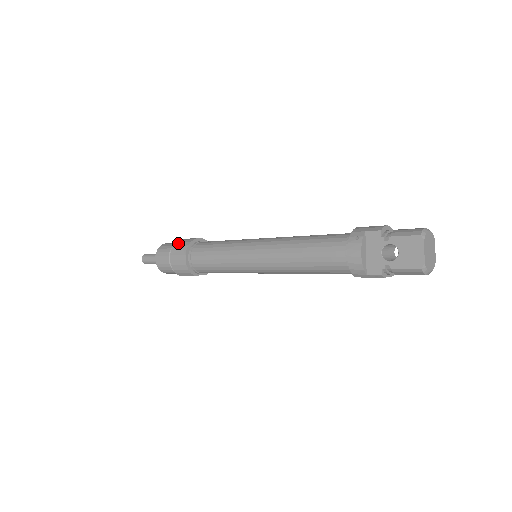
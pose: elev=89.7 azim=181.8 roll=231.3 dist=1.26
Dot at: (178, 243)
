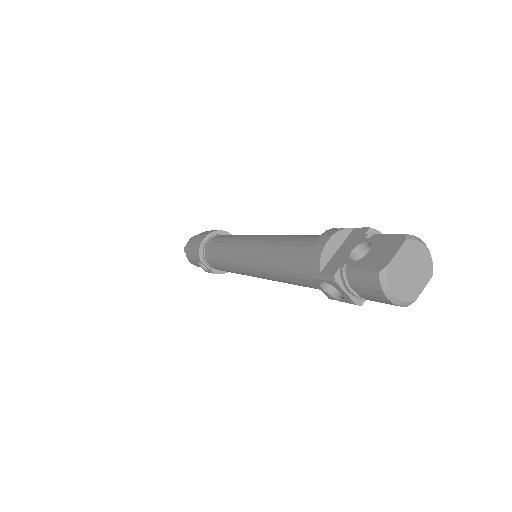
Dot at: occluded
